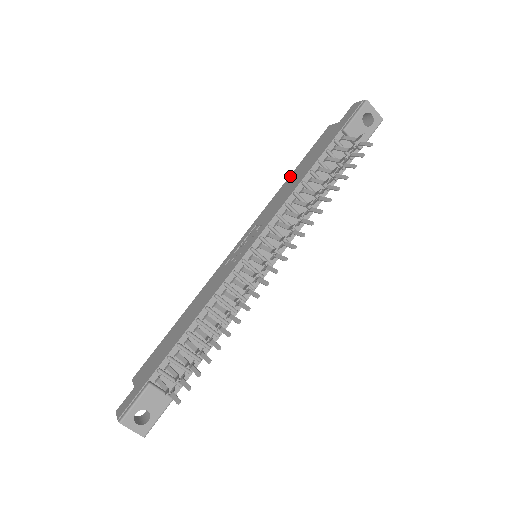
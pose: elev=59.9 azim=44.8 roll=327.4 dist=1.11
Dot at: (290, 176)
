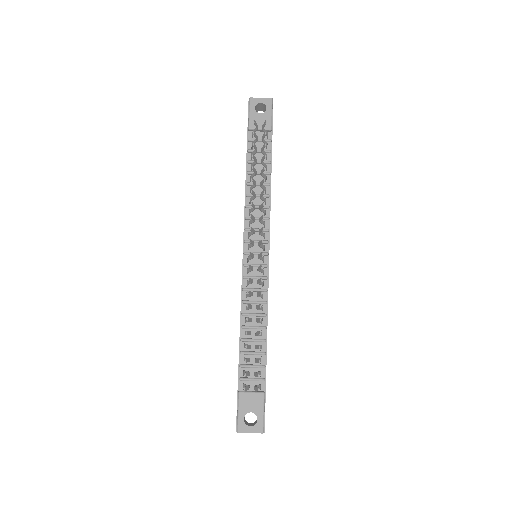
Dot at: occluded
